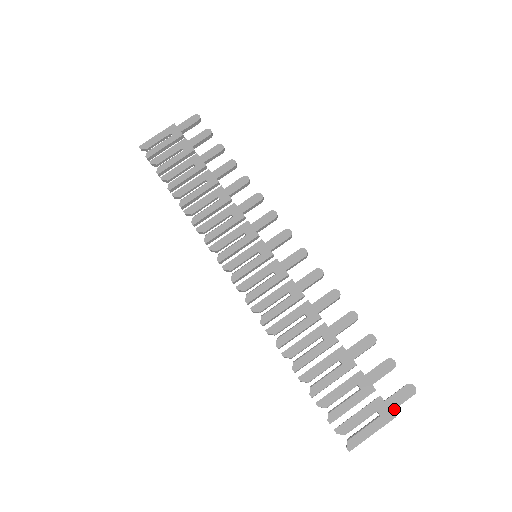
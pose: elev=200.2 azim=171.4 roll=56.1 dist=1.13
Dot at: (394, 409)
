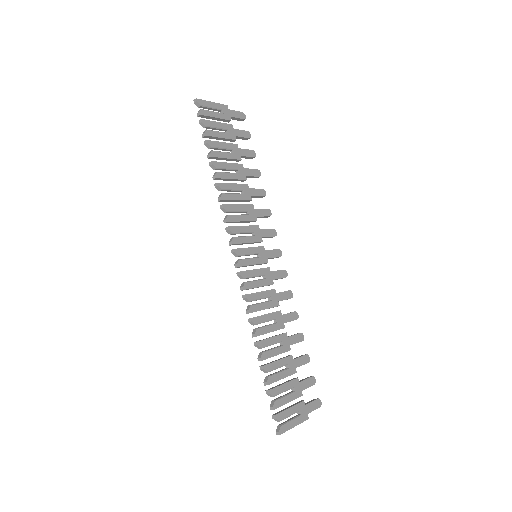
Dot at: occluded
